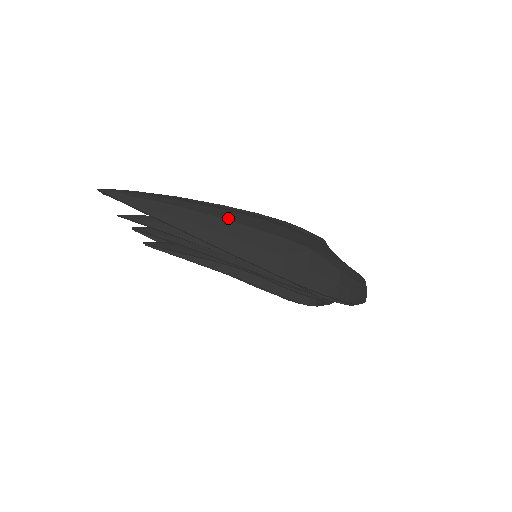
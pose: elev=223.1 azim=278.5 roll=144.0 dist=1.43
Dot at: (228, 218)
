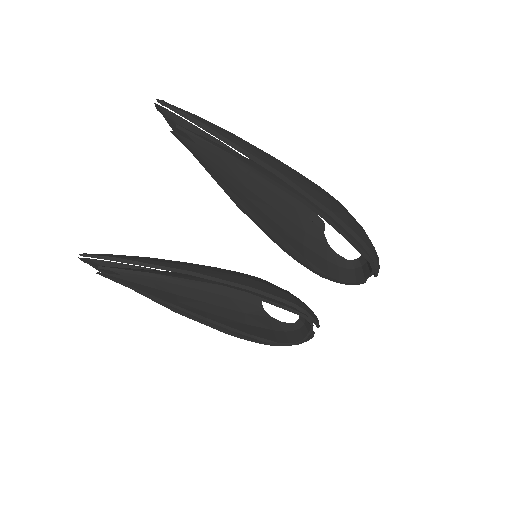
Dot at: occluded
